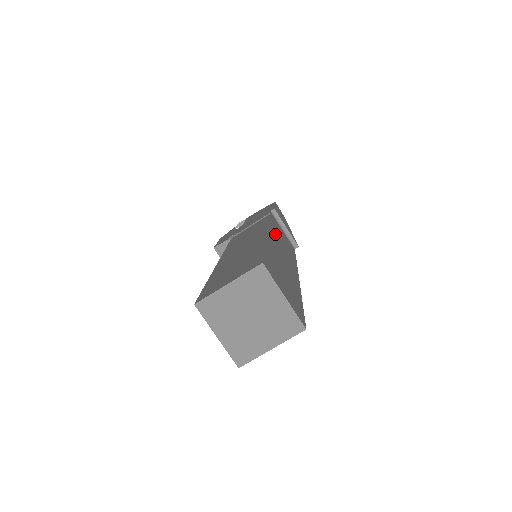
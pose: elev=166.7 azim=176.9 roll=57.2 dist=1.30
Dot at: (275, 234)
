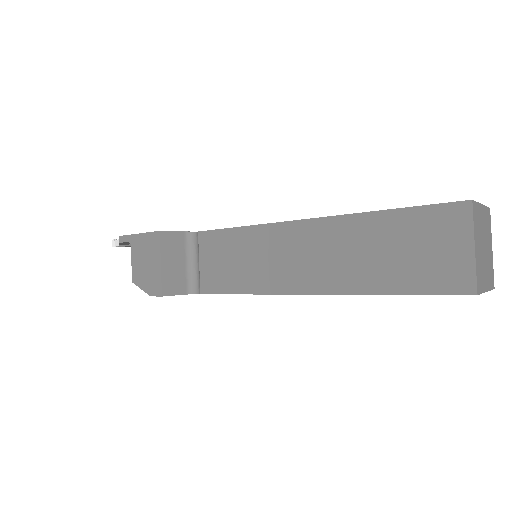
Dot at: occluded
